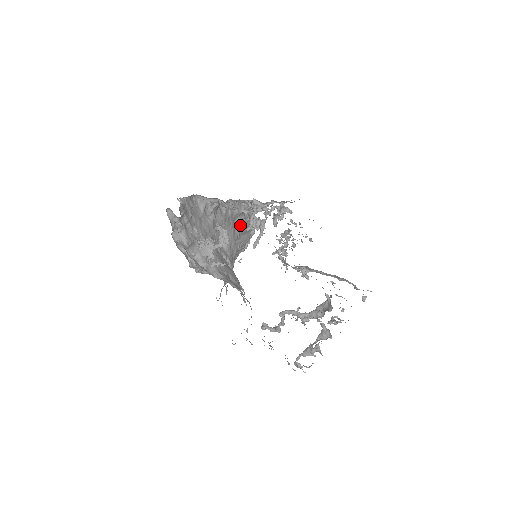
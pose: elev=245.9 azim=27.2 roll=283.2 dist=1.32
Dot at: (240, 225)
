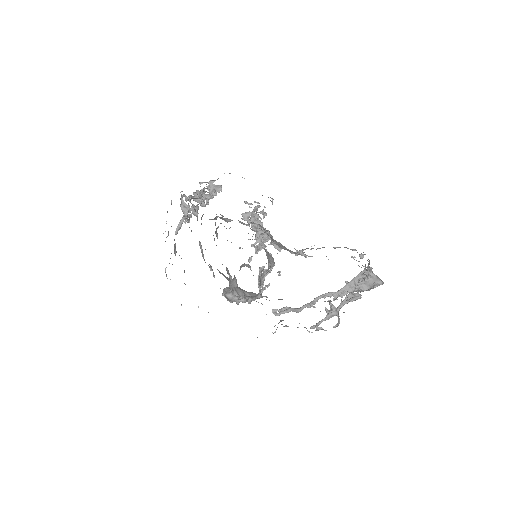
Dot at: occluded
